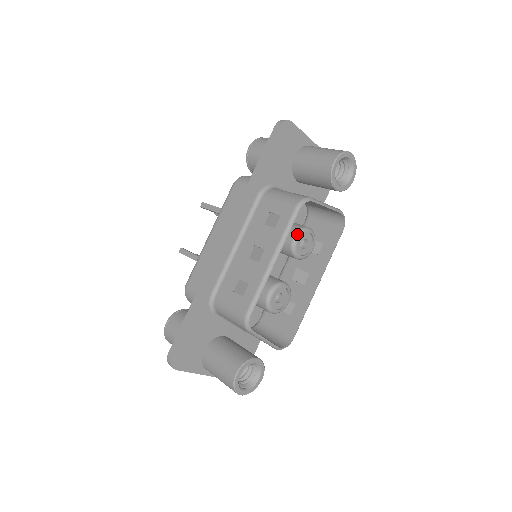
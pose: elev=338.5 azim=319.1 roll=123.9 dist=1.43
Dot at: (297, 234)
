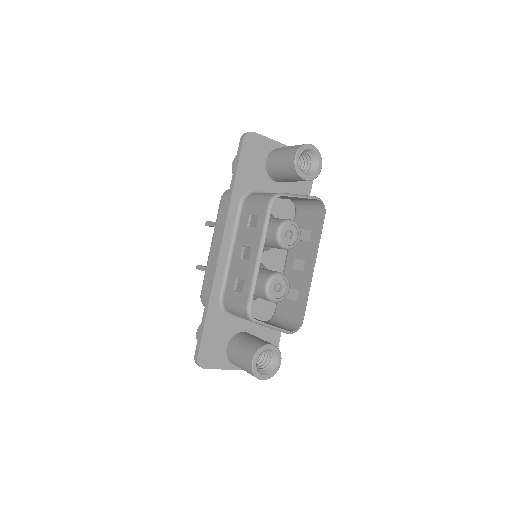
Dot at: (279, 228)
